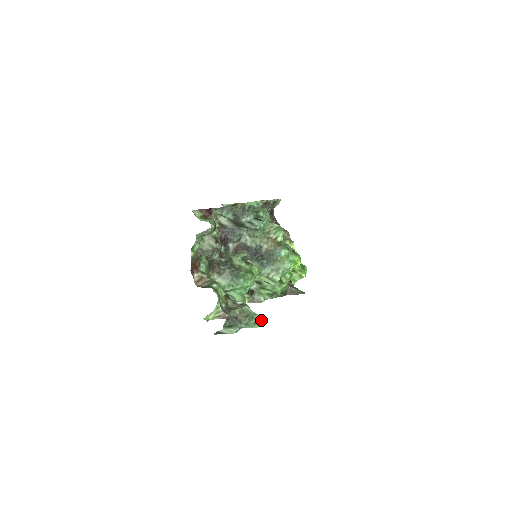
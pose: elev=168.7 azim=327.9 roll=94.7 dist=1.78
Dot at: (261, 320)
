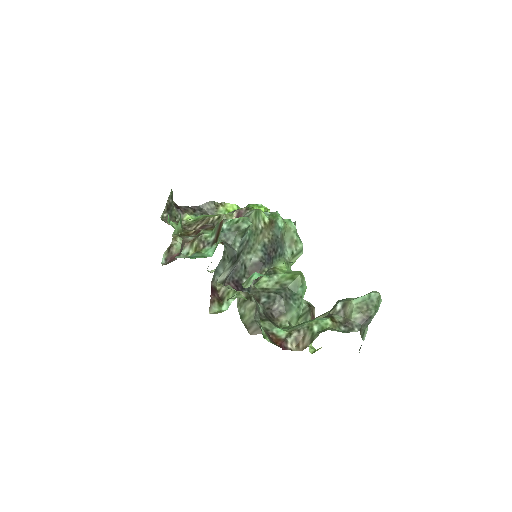
Dot at: (376, 292)
